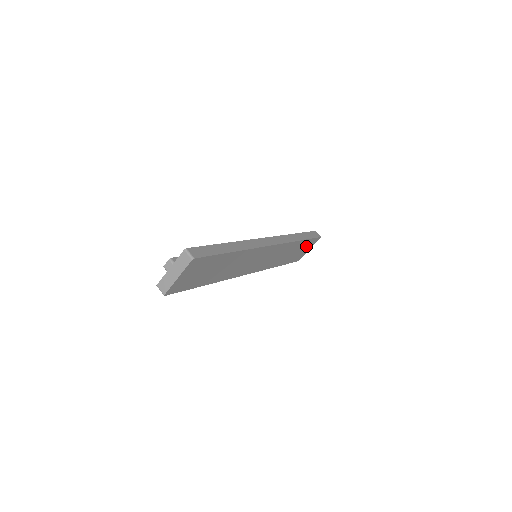
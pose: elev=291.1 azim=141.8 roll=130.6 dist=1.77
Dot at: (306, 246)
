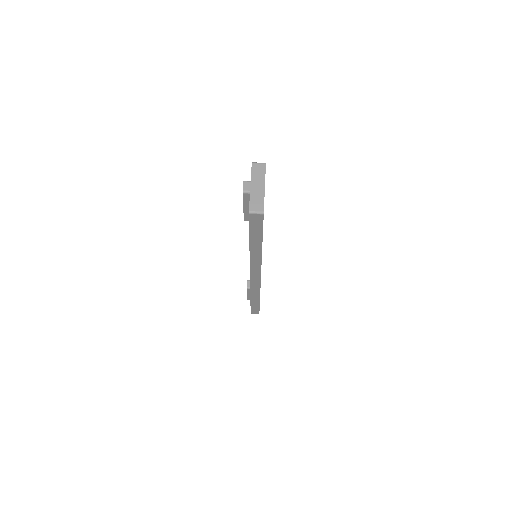
Dot at: occluded
